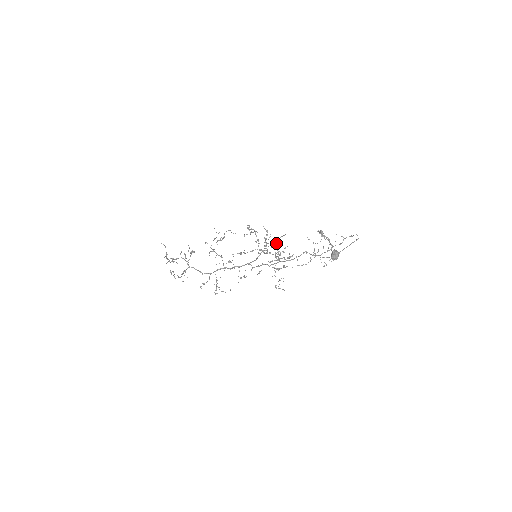
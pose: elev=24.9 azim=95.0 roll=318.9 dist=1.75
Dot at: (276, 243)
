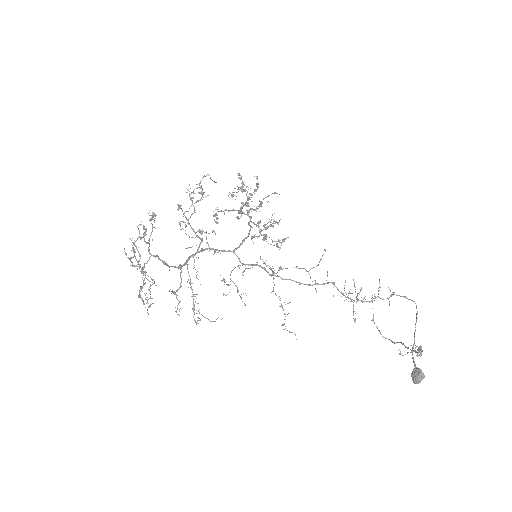
Dot at: (262, 203)
